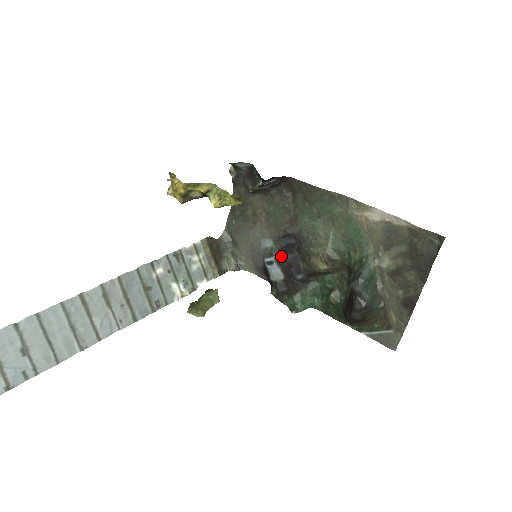
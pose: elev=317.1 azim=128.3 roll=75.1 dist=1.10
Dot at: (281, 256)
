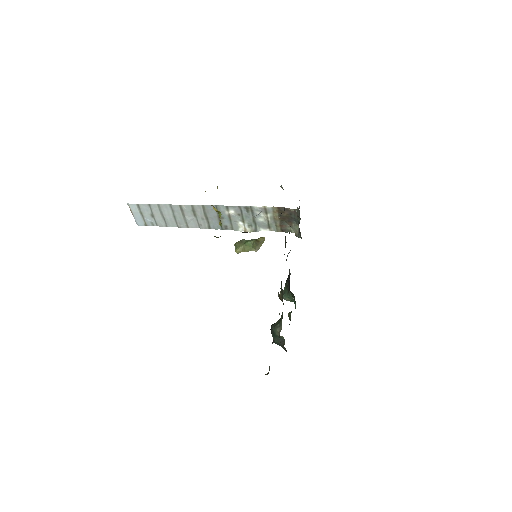
Dot at: occluded
